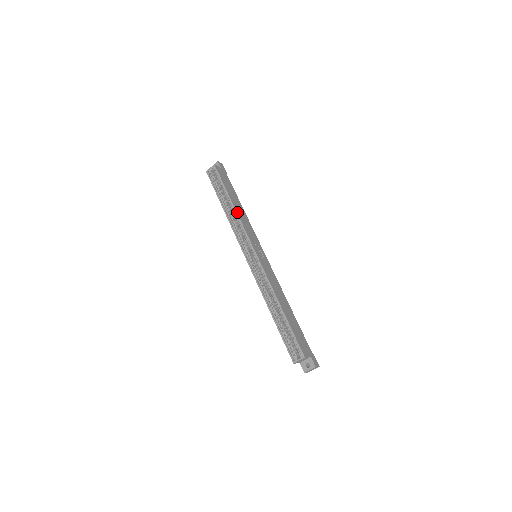
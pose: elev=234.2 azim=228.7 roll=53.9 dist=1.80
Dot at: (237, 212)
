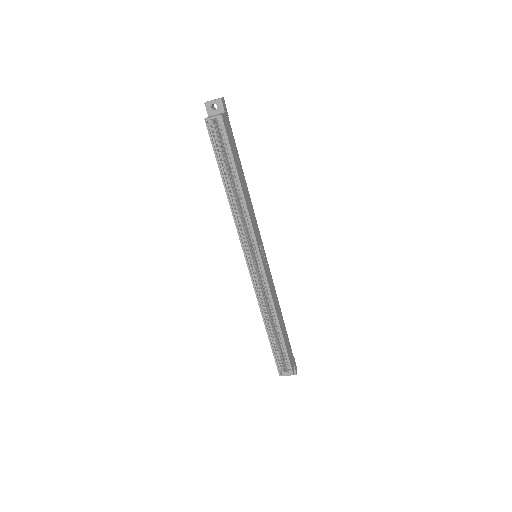
Dot at: (246, 202)
